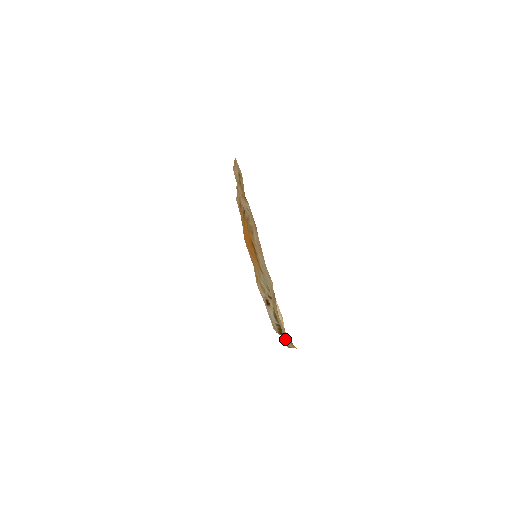
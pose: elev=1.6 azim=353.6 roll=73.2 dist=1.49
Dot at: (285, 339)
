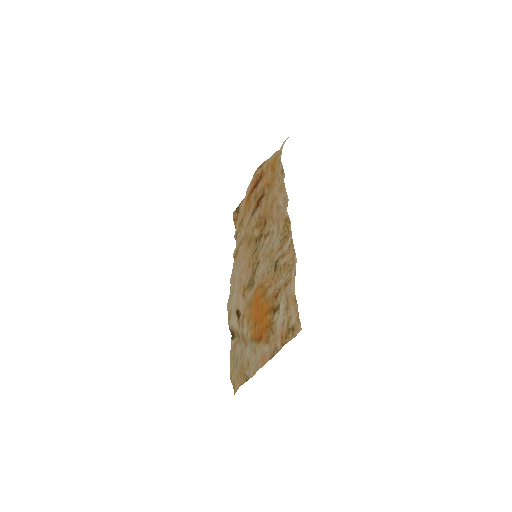
Dot at: (232, 372)
